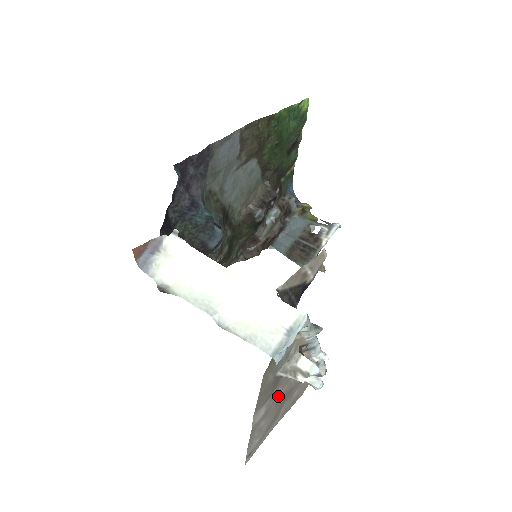
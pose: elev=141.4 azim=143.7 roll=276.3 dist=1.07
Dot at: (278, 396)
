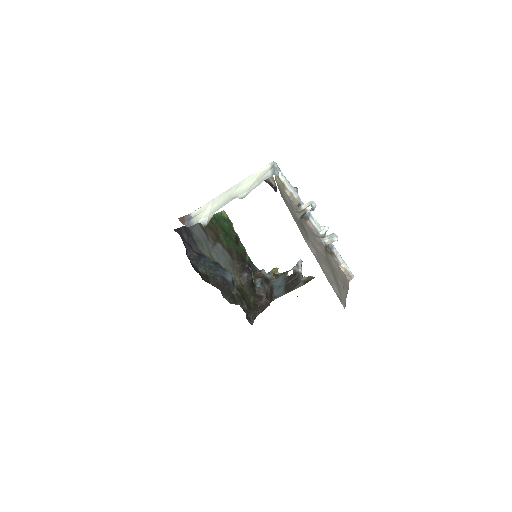
Dot at: (317, 249)
